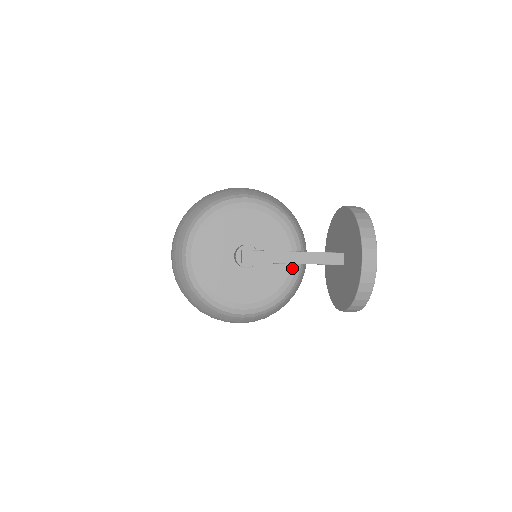
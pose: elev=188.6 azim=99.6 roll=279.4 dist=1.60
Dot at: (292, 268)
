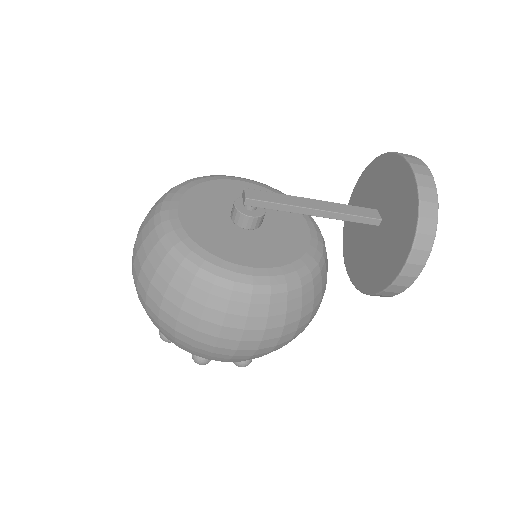
Dot at: (313, 239)
